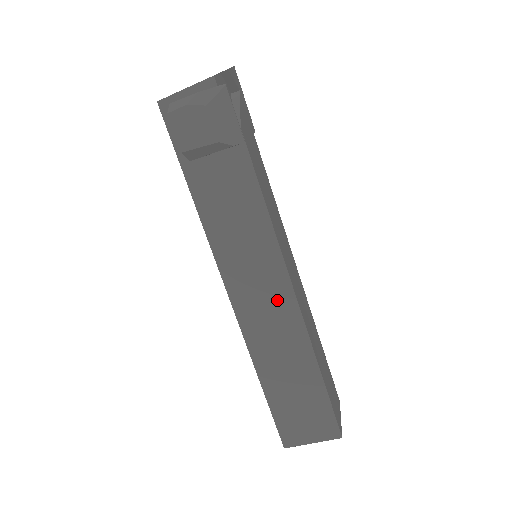
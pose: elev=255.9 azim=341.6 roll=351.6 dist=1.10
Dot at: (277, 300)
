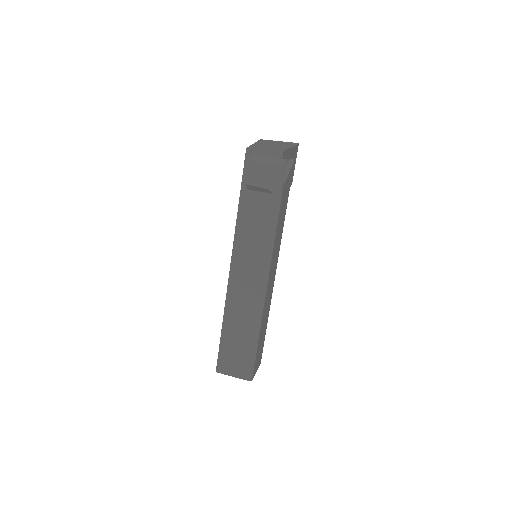
Dot at: (255, 287)
